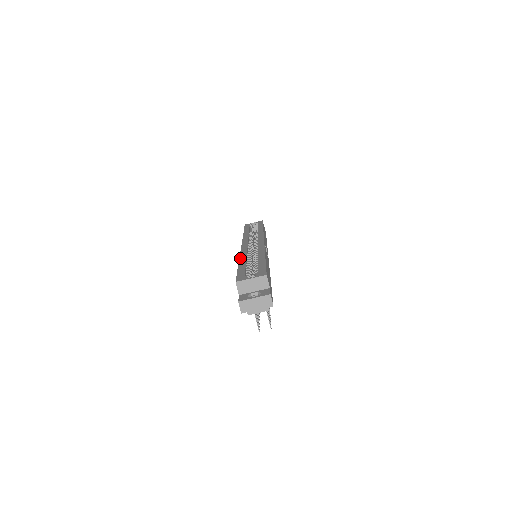
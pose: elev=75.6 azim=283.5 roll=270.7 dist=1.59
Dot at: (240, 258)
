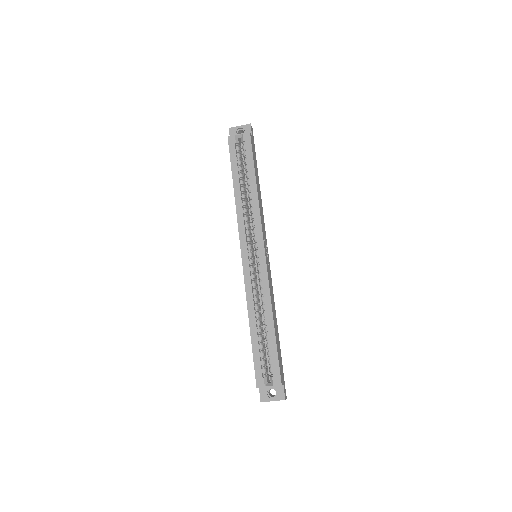
Dot at: (249, 312)
